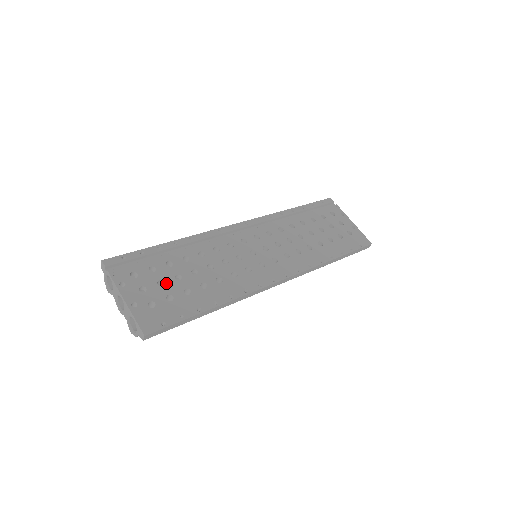
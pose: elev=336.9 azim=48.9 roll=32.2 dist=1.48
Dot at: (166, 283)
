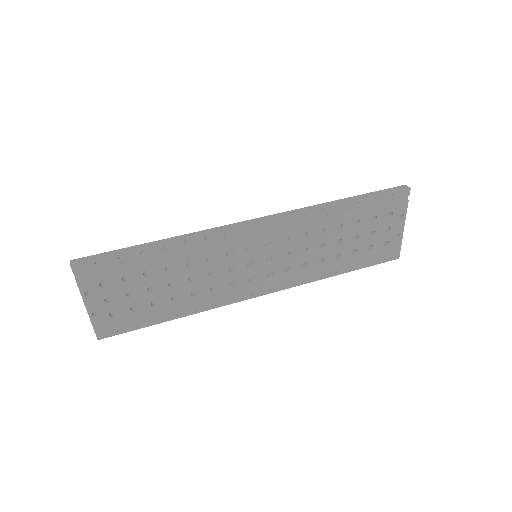
Dot at: (135, 294)
